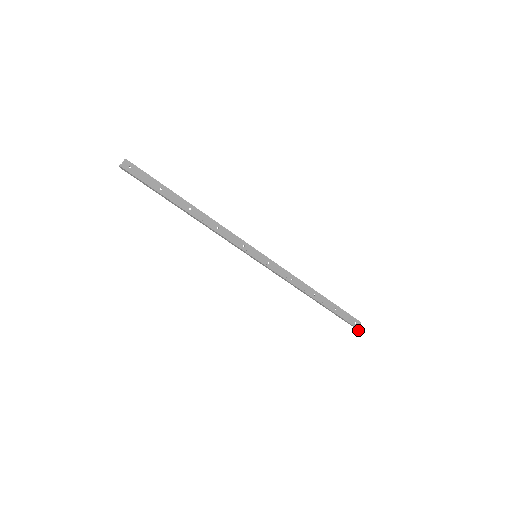
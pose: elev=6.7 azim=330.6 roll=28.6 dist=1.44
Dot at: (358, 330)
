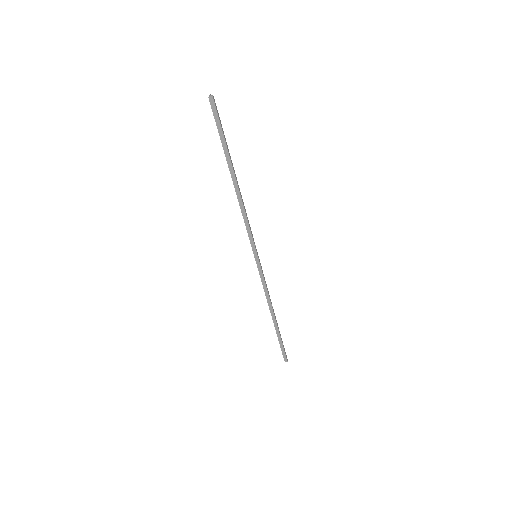
Dot at: (285, 361)
